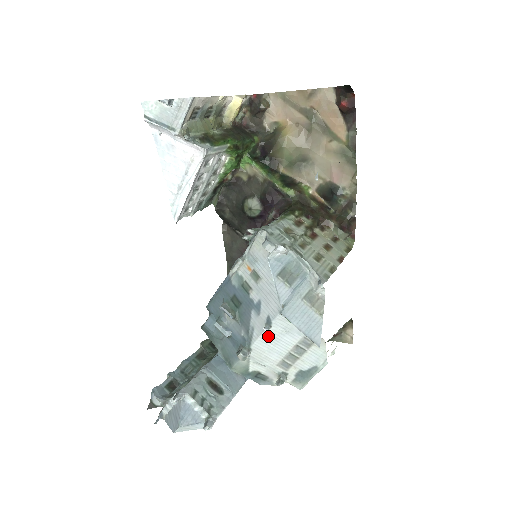
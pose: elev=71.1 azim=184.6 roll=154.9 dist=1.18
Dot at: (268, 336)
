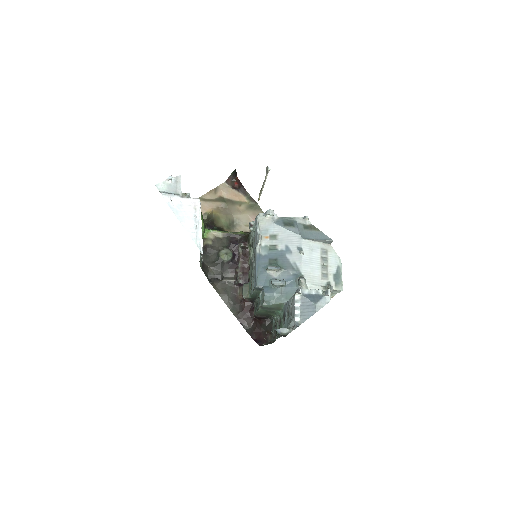
Dot at: (305, 259)
